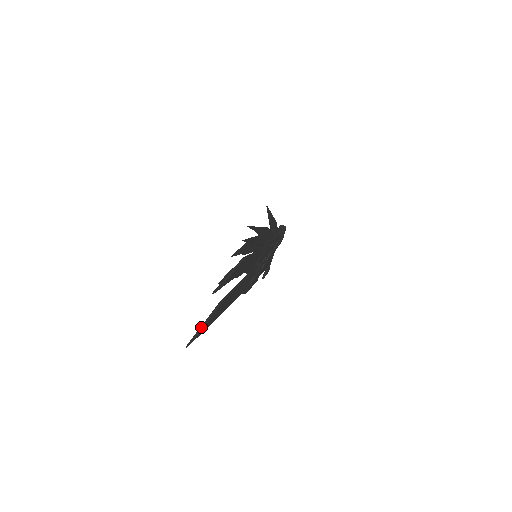
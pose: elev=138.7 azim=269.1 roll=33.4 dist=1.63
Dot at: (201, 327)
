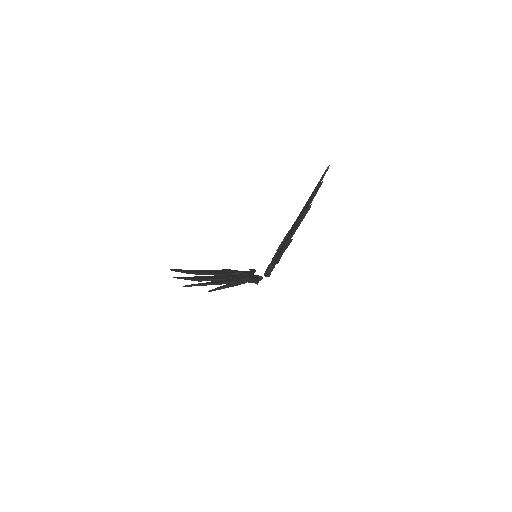
Dot at: (178, 271)
